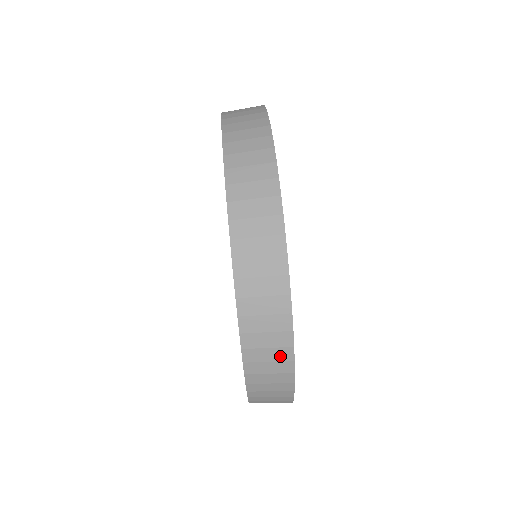
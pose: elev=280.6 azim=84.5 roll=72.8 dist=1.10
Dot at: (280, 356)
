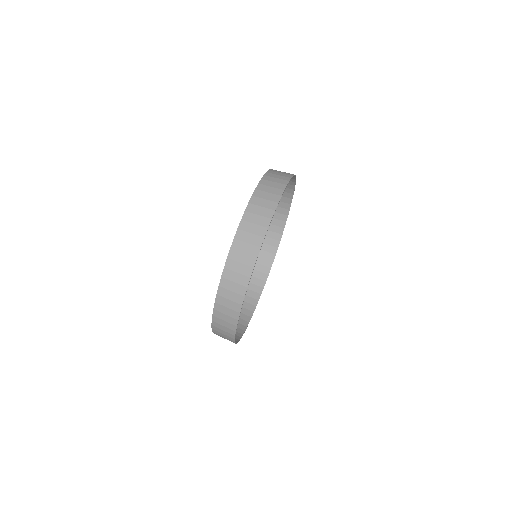
Dot at: (232, 314)
